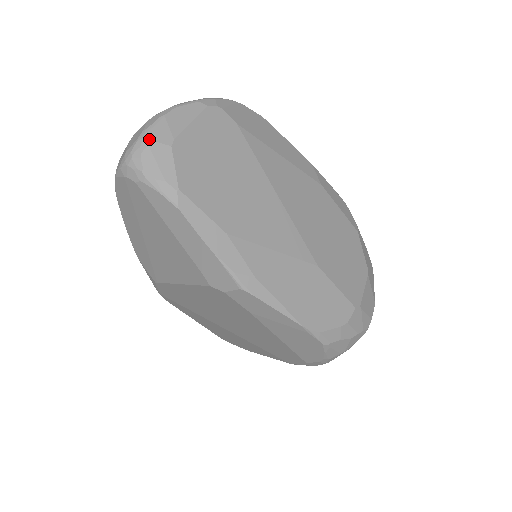
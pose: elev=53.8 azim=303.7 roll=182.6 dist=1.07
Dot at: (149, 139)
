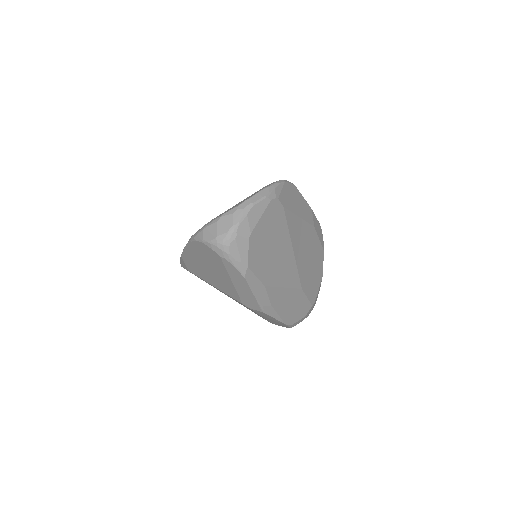
Dot at: (237, 234)
